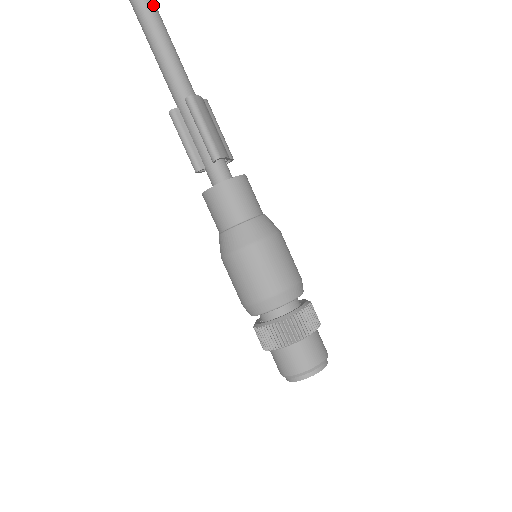
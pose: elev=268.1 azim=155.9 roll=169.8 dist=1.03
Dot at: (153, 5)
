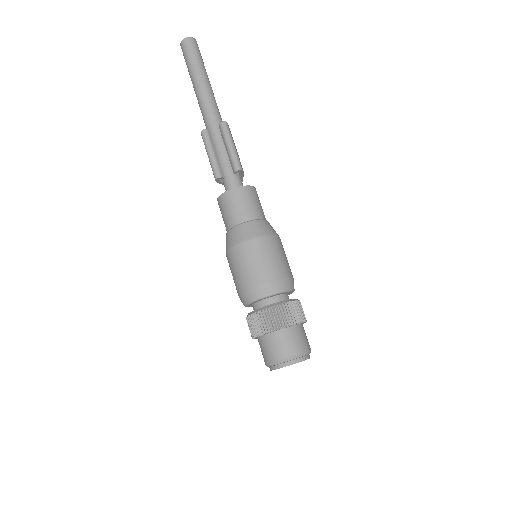
Dot at: (202, 60)
